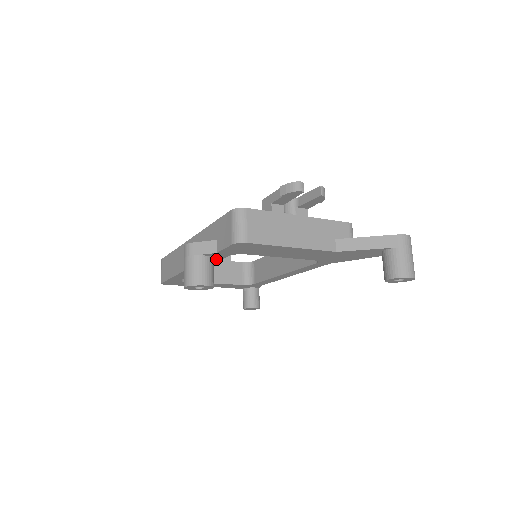
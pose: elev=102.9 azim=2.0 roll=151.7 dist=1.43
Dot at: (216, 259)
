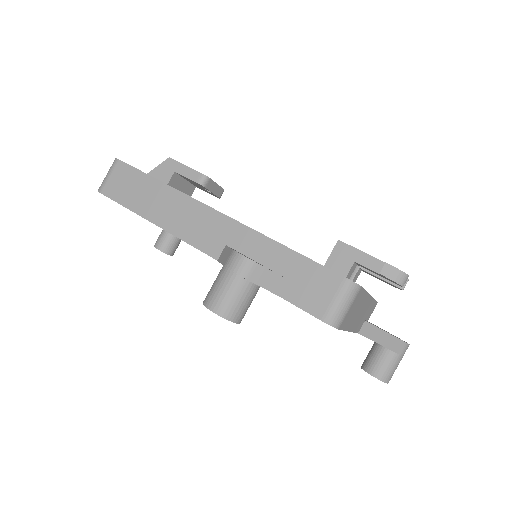
Dot at: occluded
